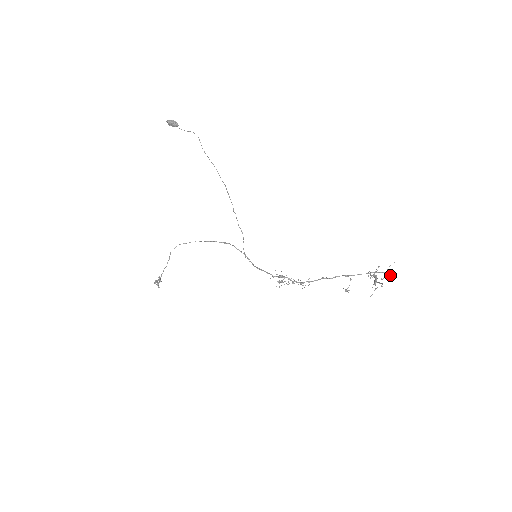
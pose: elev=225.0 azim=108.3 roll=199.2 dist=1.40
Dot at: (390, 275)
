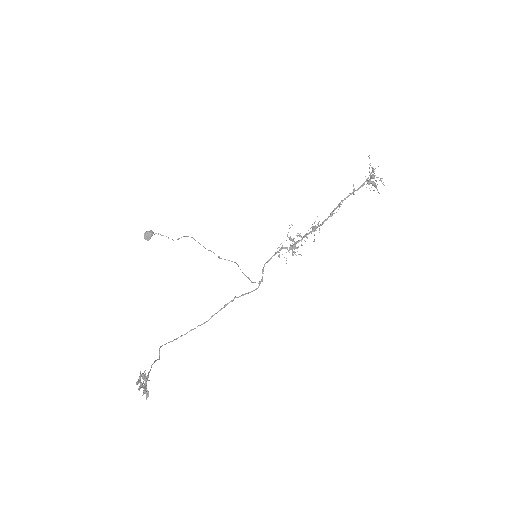
Dot at: occluded
